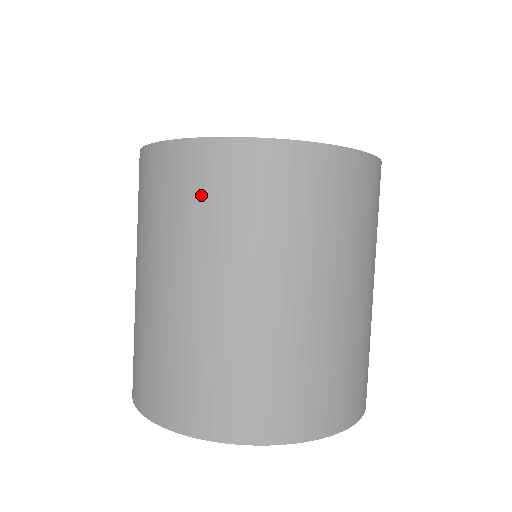
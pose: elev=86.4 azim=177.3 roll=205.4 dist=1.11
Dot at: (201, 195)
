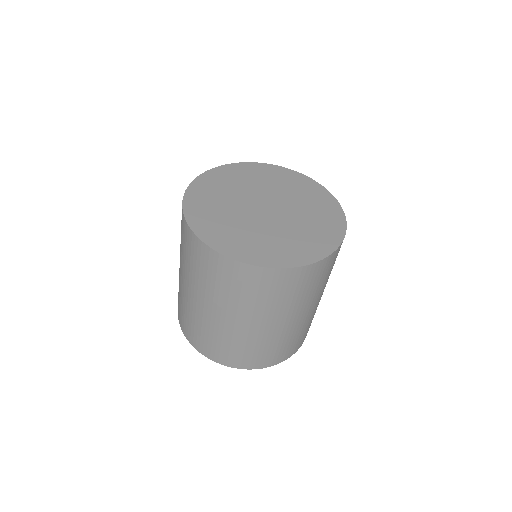
Dot at: (190, 254)
